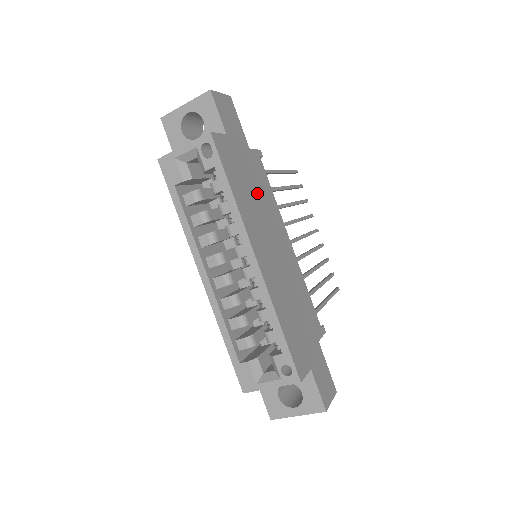
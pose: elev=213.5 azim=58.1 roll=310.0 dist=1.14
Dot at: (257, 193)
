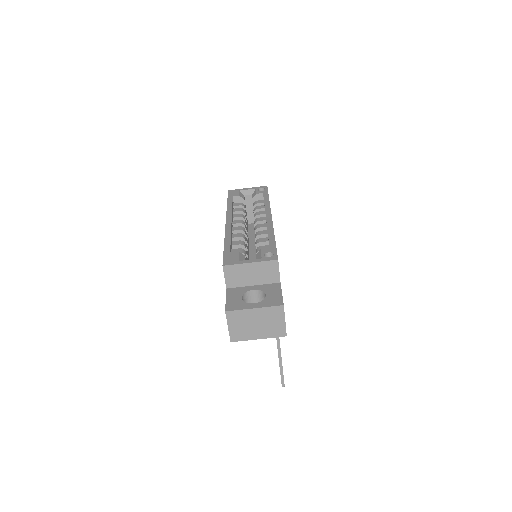
Dot at: occluded
